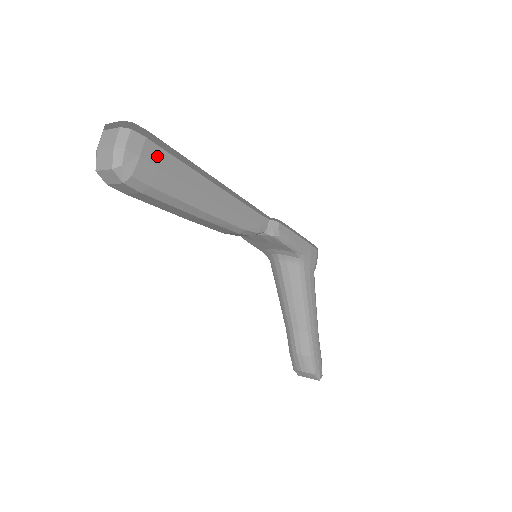
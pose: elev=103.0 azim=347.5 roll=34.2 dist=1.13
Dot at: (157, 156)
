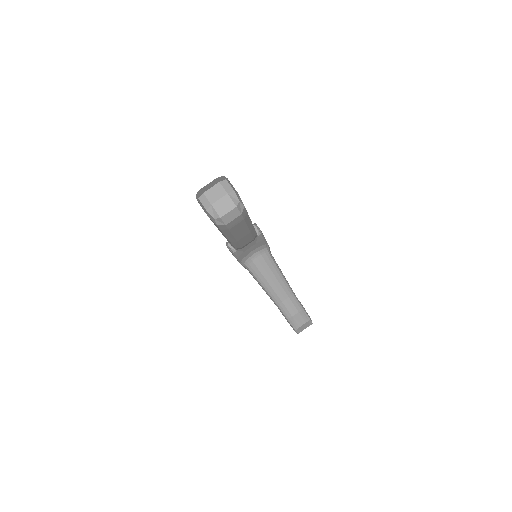
Dot at: occluded
